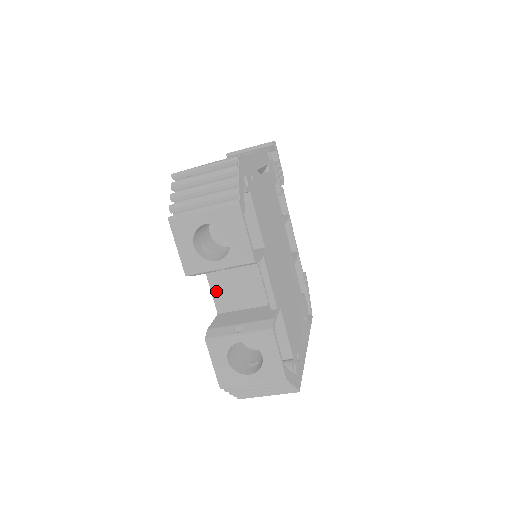
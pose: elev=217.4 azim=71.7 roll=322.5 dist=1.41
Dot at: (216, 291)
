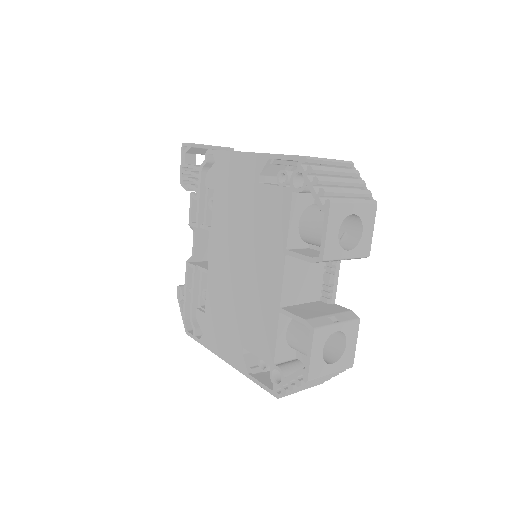
Dot at: (286, 283)
